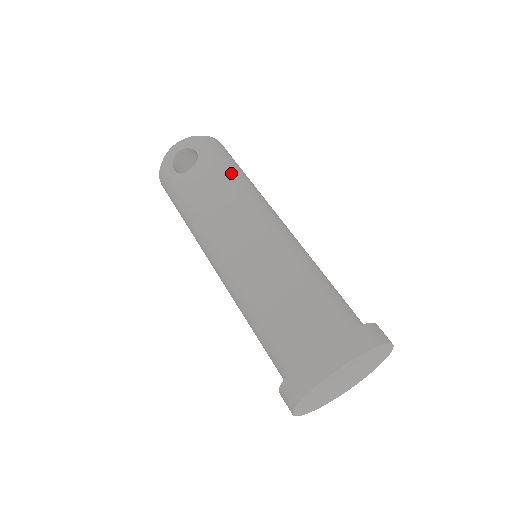
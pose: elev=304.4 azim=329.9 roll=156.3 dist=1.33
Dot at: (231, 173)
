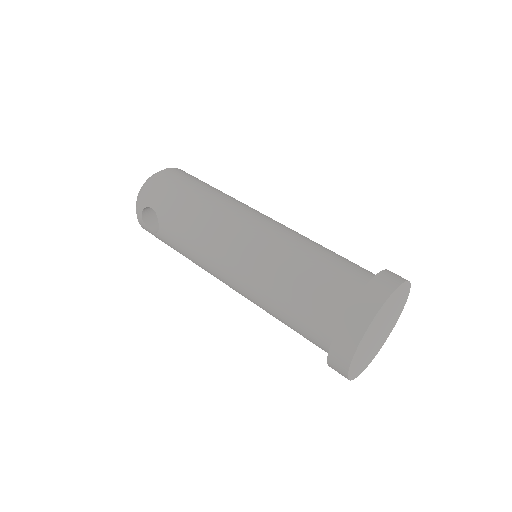
Dot at: (185, 209)
